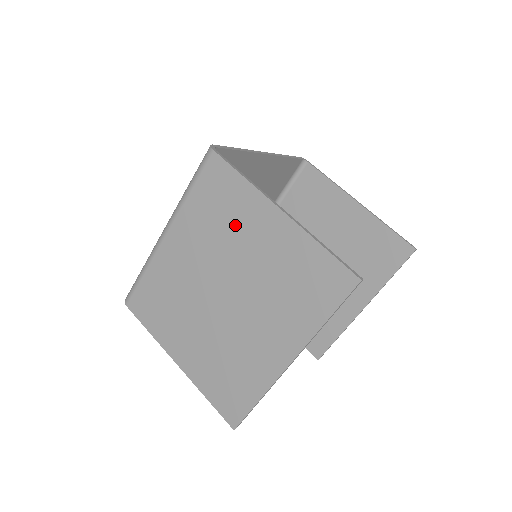
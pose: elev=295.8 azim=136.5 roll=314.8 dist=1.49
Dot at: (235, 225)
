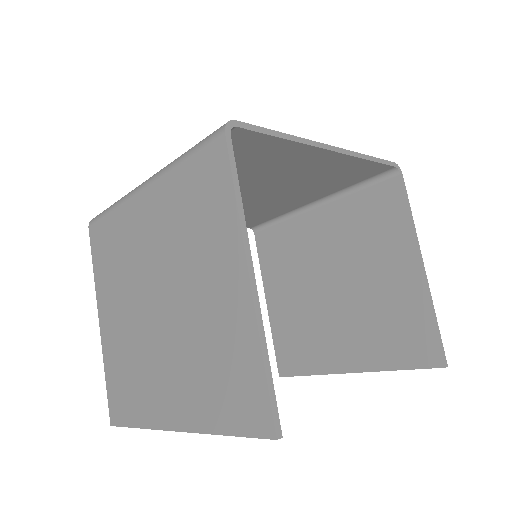
Dot at: (200, 245)
